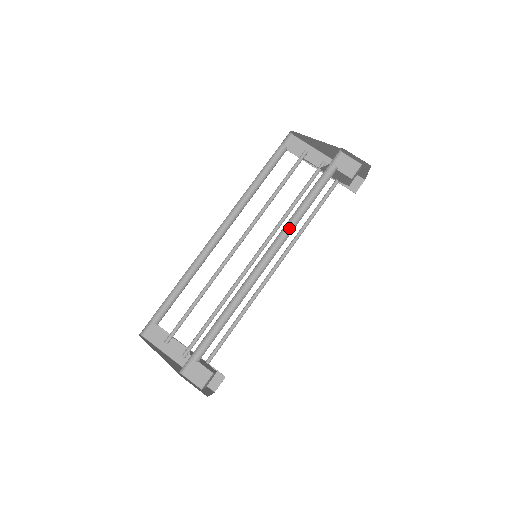
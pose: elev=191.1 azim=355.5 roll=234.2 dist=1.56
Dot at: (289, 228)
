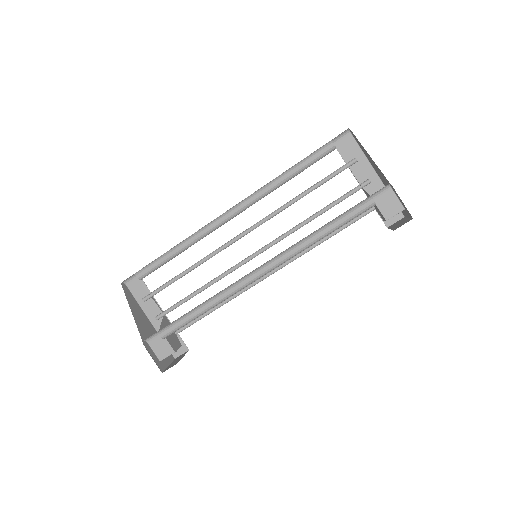
Dot at: (296, 250)
